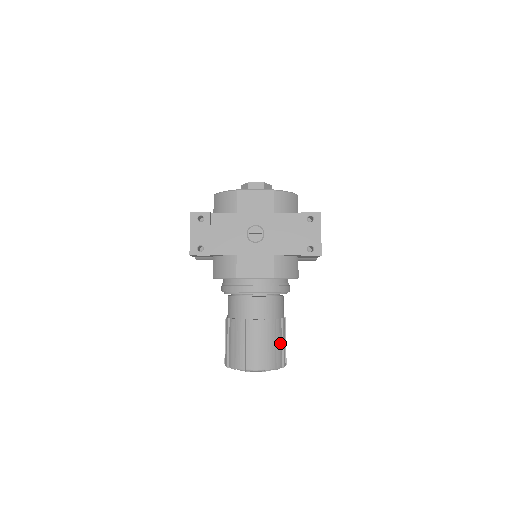
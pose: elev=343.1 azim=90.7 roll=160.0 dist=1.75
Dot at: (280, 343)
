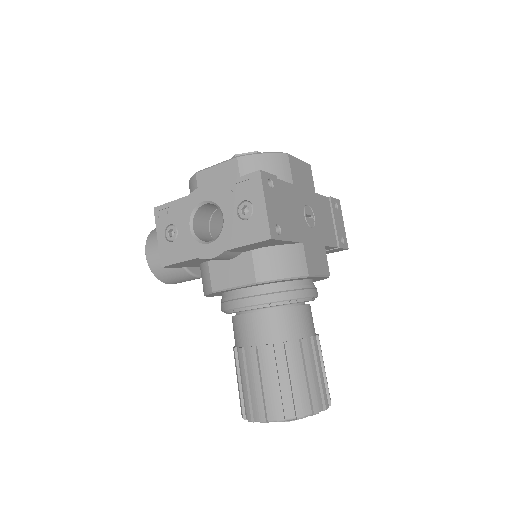
Dot at: occluded
